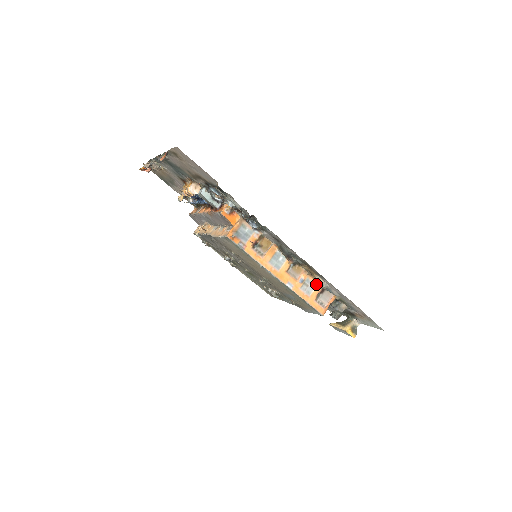
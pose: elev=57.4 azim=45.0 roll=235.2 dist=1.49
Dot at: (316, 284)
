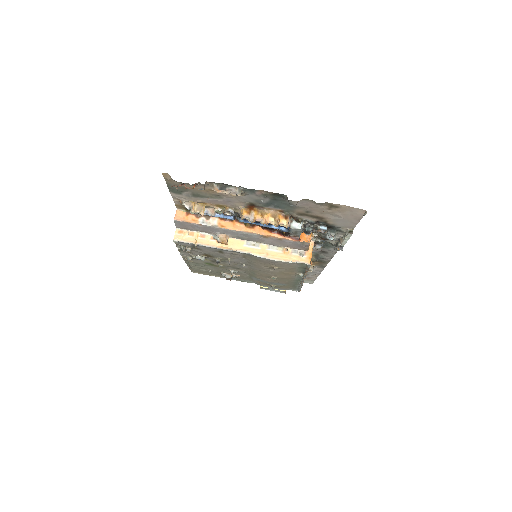
Dot at: occluded
